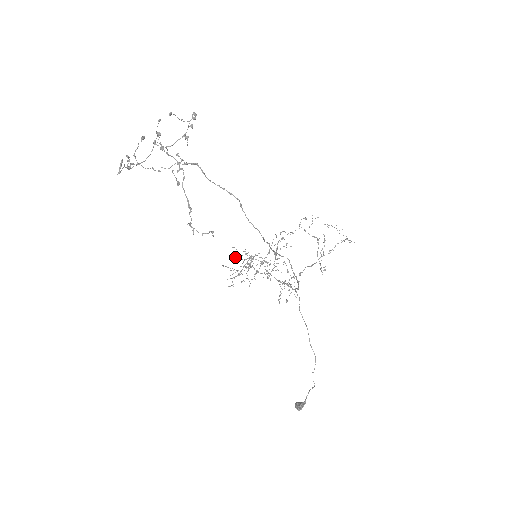
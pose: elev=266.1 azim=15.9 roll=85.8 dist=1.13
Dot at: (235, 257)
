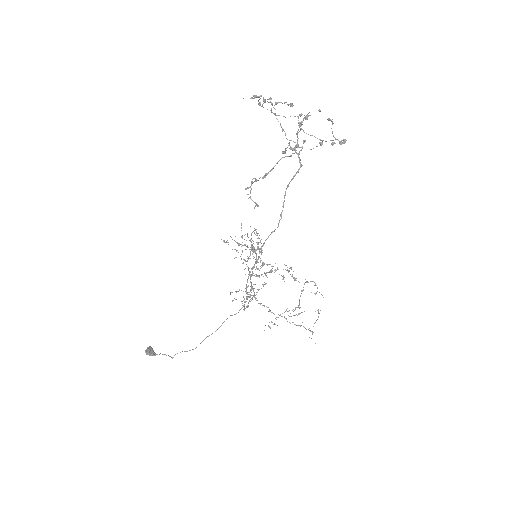
Dot at: occluded
